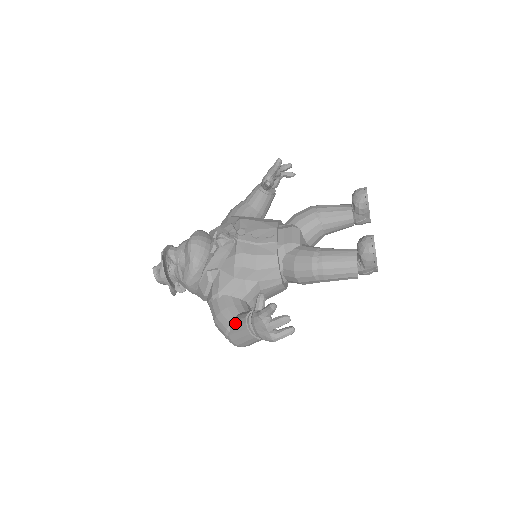
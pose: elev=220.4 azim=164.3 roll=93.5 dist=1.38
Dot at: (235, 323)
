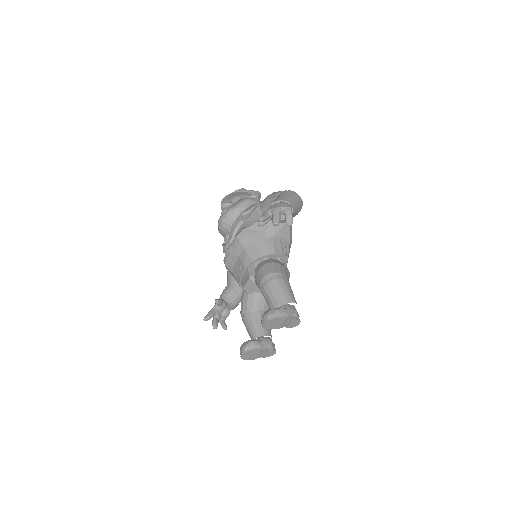
Dot at: occluded
